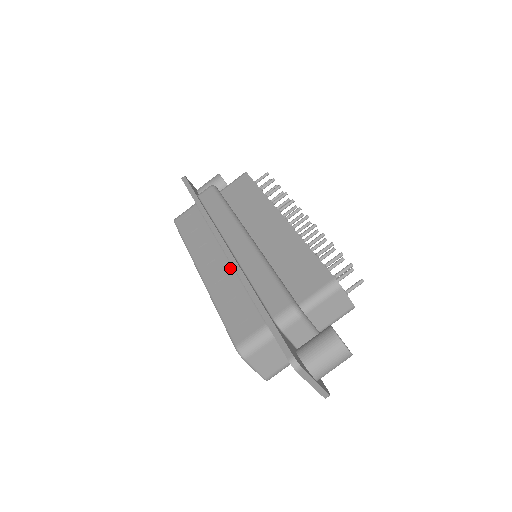
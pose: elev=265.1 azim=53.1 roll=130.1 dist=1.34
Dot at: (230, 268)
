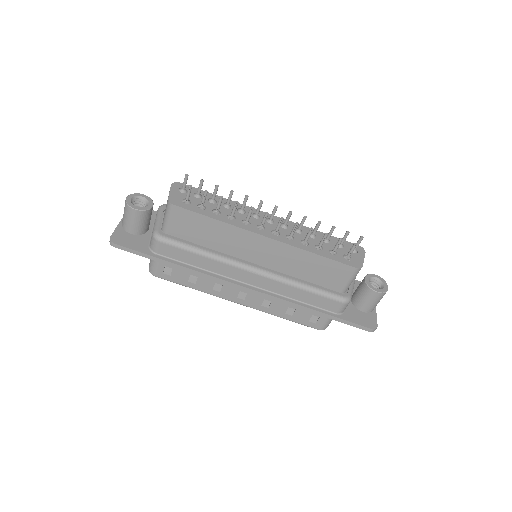
Dot at: occluded
